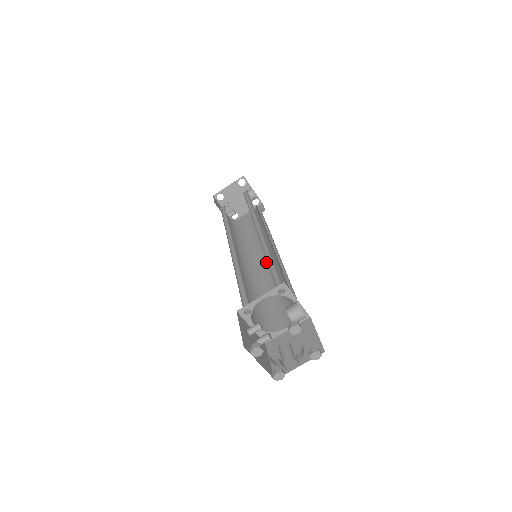
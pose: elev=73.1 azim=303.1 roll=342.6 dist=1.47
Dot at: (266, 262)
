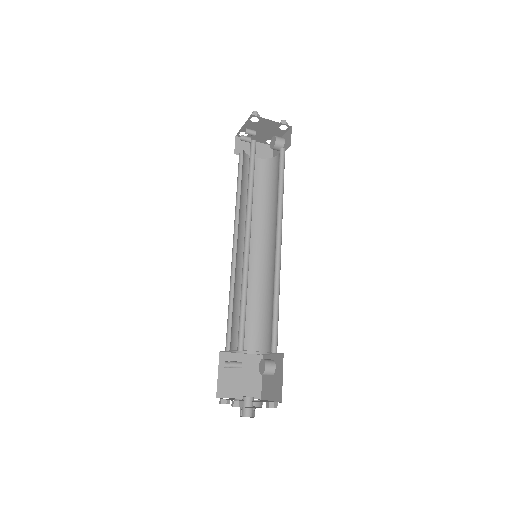
Dot at: (252, 252)
